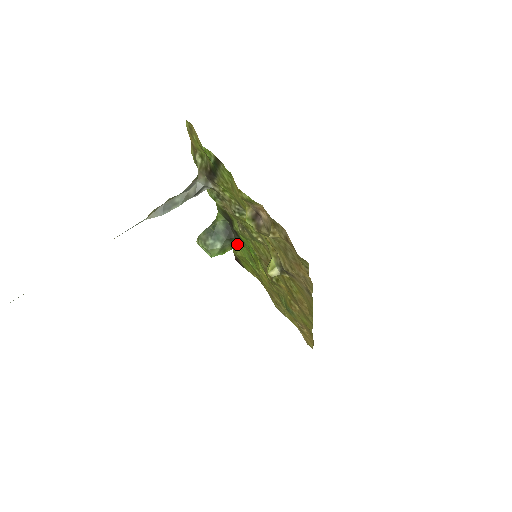
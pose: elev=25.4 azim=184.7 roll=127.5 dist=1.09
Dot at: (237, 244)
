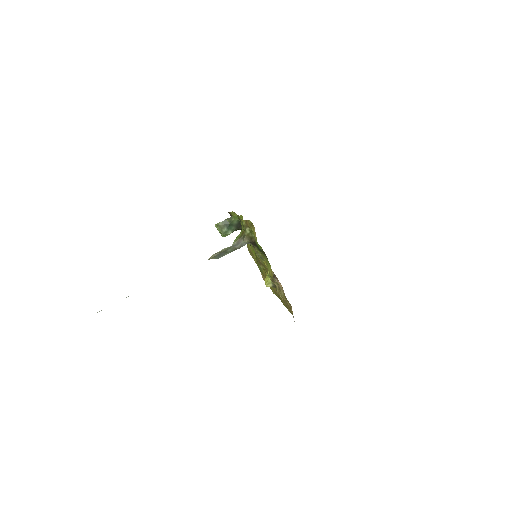
Dot at: occluded
